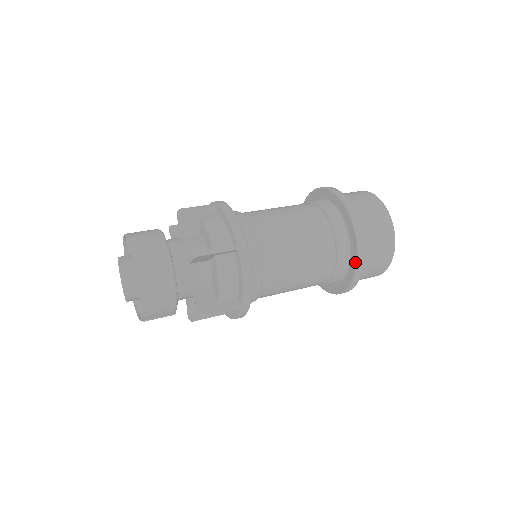
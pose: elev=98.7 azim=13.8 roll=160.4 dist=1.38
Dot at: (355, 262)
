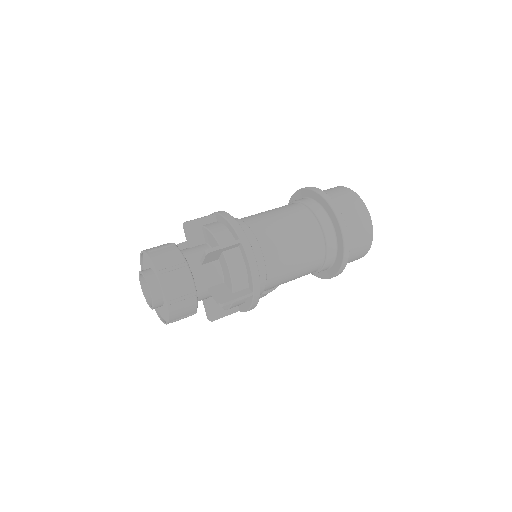
Dot at: (341, 241)
